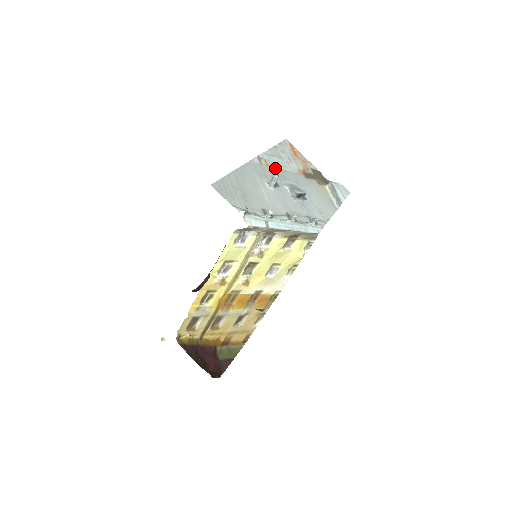
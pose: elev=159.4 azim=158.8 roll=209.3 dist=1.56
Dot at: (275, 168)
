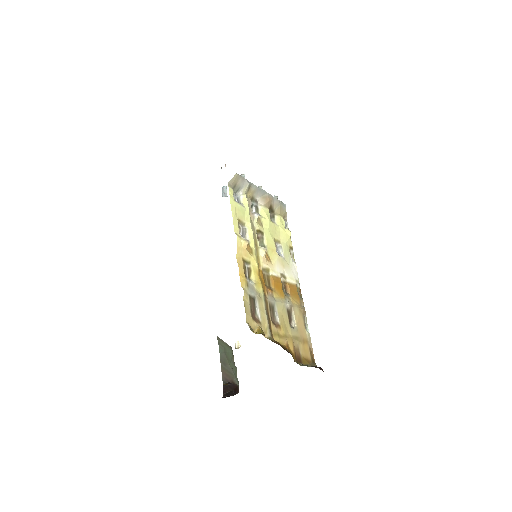
Dot at: occluded
